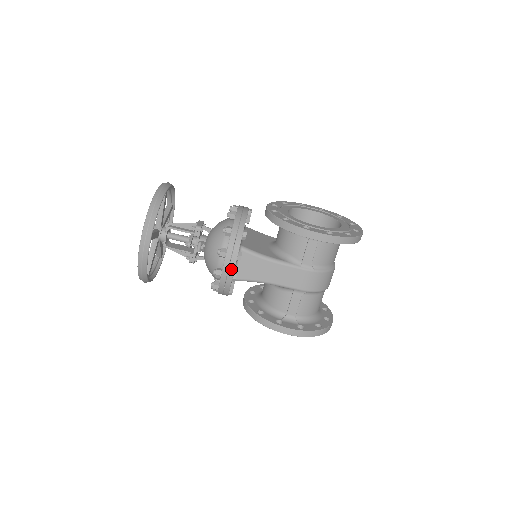
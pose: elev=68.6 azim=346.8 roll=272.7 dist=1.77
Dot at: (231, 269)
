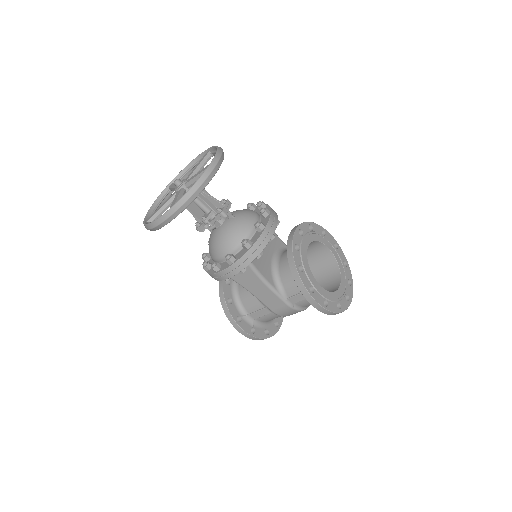
Dot at: (229, 275)
